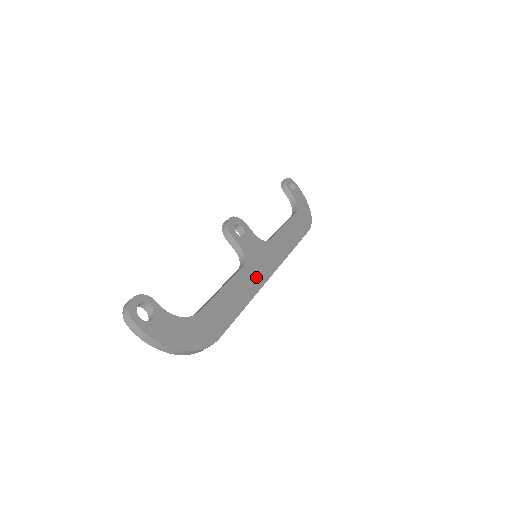
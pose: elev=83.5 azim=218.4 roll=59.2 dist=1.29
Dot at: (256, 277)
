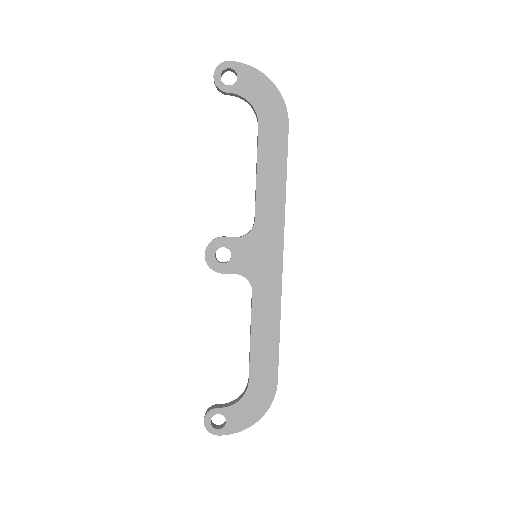
Dot at: (270, 287)
